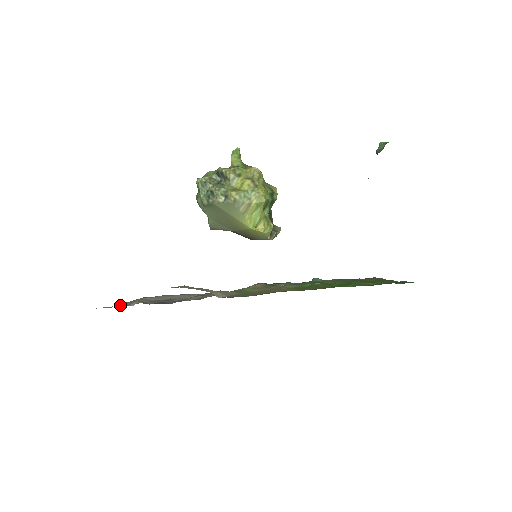
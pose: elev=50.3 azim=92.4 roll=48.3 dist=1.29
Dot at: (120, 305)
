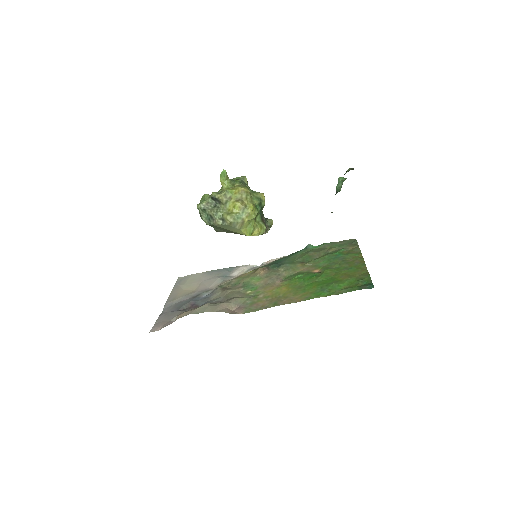
Dot at: (164, 308)
